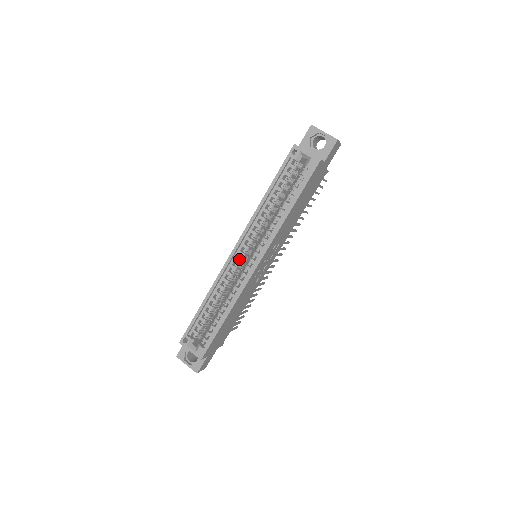
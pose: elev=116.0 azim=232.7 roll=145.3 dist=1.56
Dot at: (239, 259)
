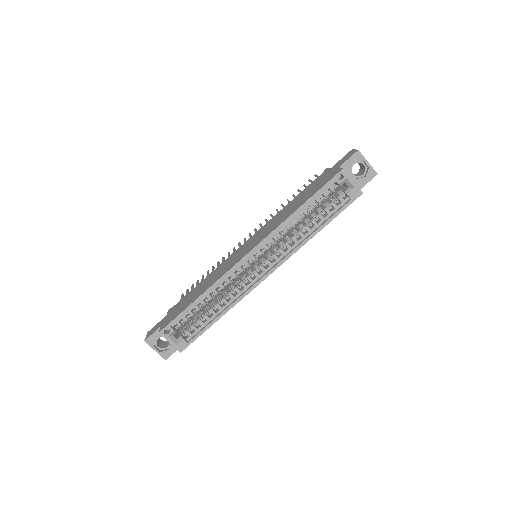
Dot at: (249, 263)
